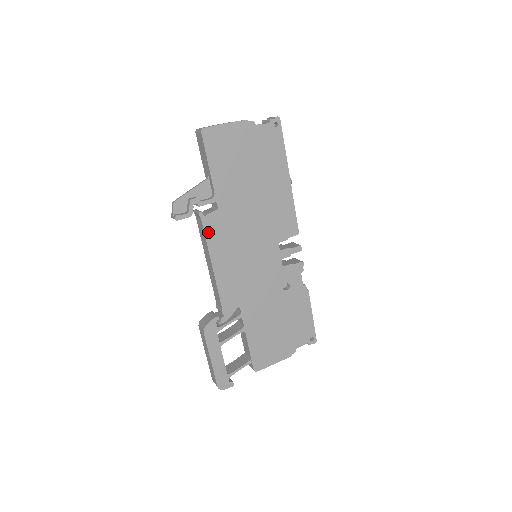
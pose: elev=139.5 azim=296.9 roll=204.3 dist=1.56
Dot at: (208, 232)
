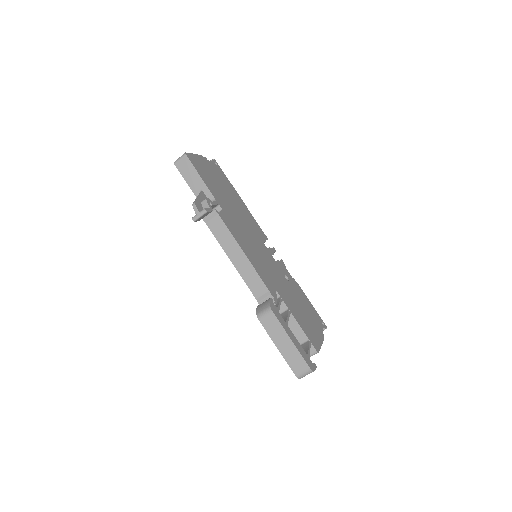
Dot at: (227, 226)
